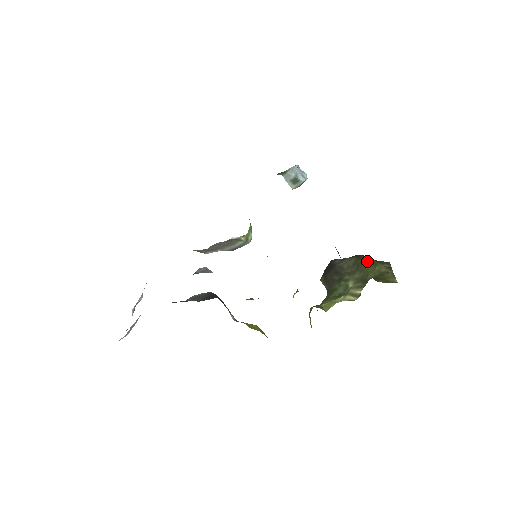
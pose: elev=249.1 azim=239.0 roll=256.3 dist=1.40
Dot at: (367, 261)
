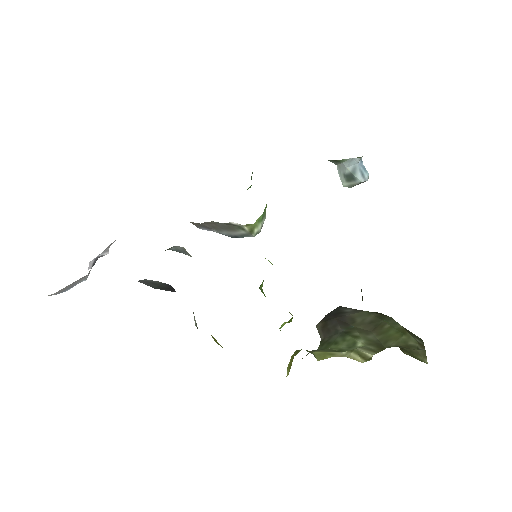
Dot at: (393, 324)
